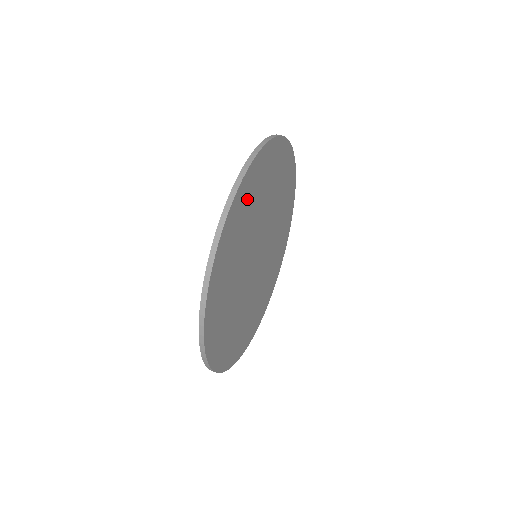
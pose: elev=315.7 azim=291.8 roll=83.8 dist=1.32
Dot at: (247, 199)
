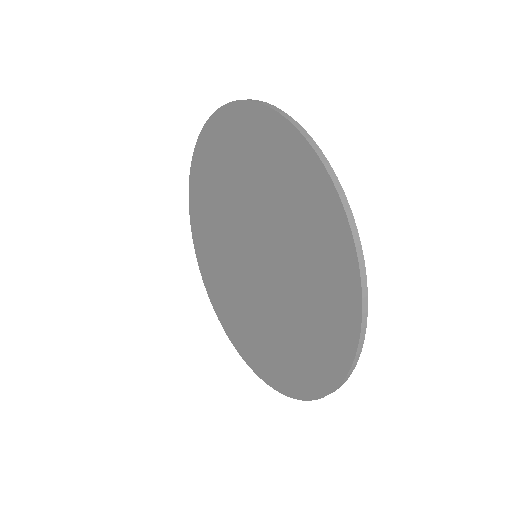
Dot at: occluded
